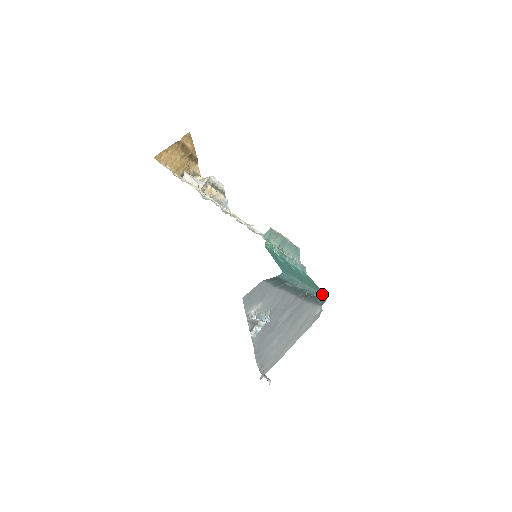
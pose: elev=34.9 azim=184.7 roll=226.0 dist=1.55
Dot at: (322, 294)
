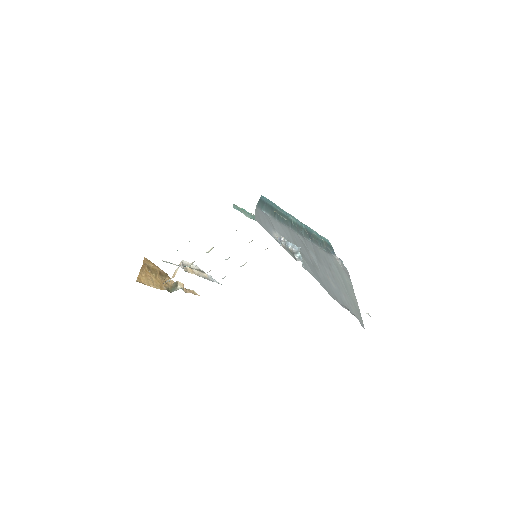
Dot at: (320, 236)
